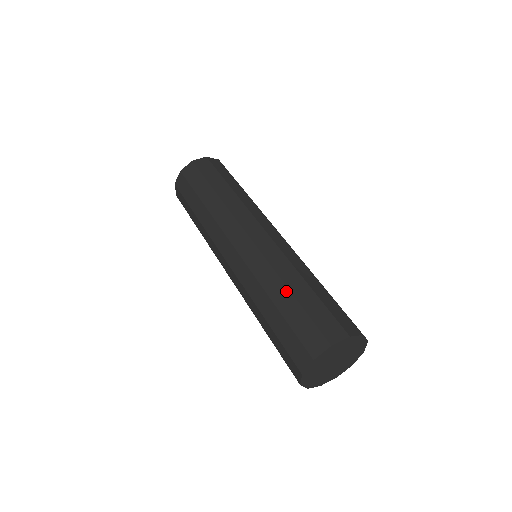
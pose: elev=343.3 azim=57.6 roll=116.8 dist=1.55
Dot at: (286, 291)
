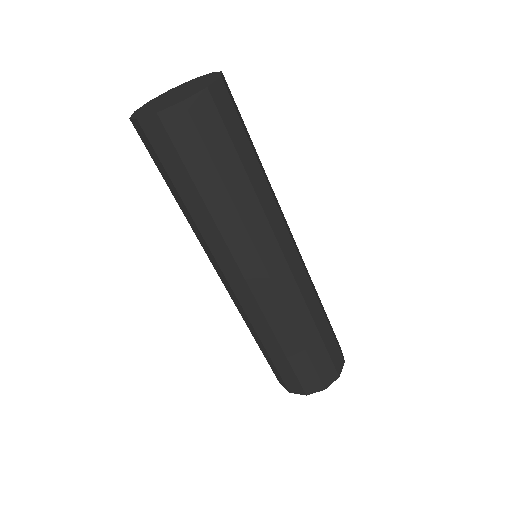
Dot at: occluded
